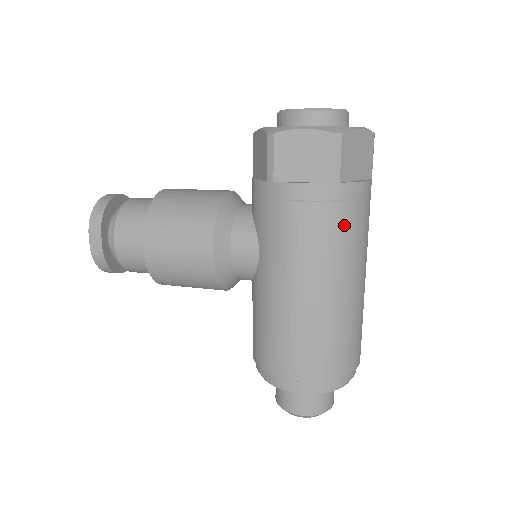
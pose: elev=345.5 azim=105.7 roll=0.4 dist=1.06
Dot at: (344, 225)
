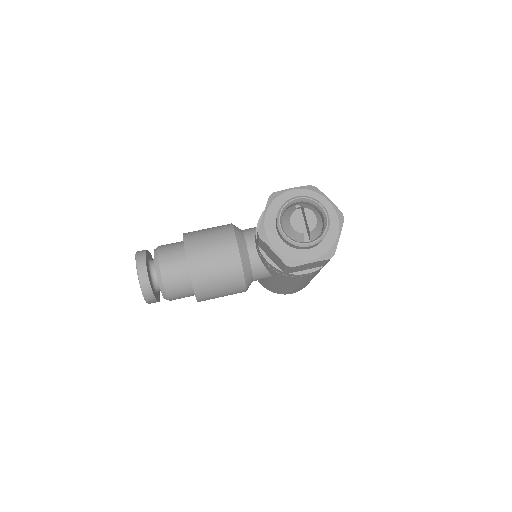
Dot at: occluded
